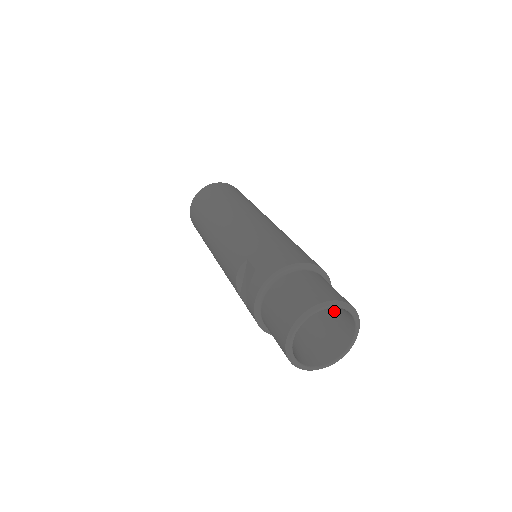
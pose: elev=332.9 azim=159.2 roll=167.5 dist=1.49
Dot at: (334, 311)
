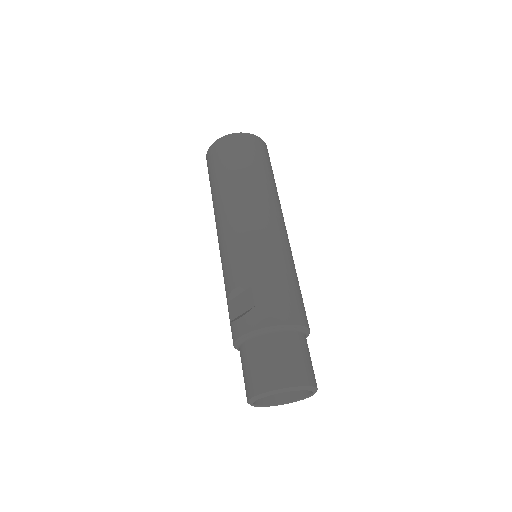
Dot at: occluded
